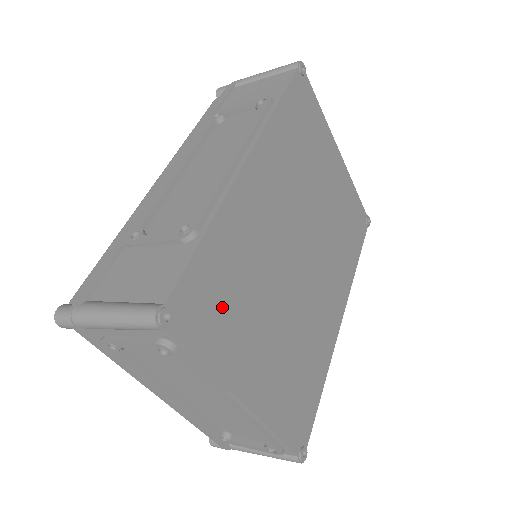
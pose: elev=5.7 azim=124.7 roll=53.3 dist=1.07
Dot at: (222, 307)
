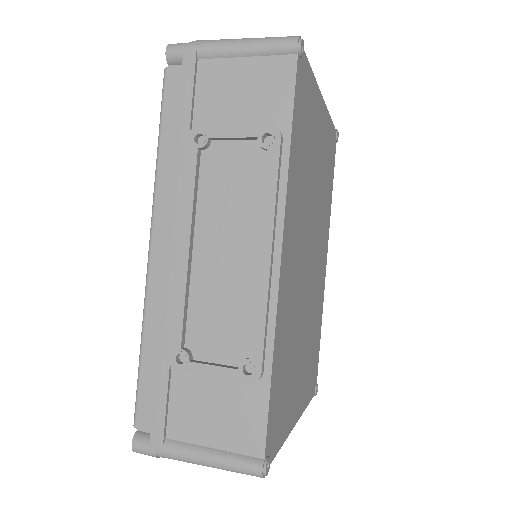
Dot at: (283, 397)
